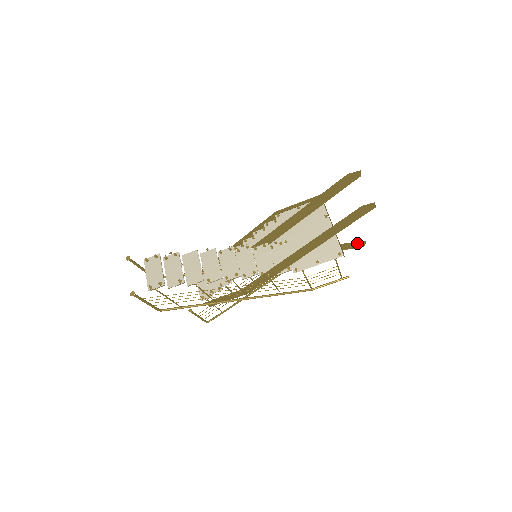
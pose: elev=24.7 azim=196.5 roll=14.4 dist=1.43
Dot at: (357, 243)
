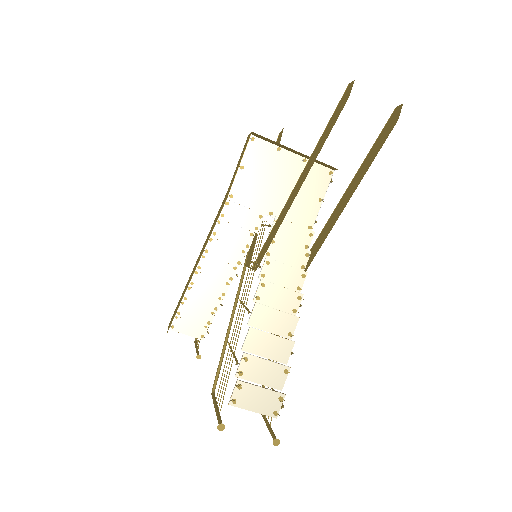
Dot at: (279, 138)
